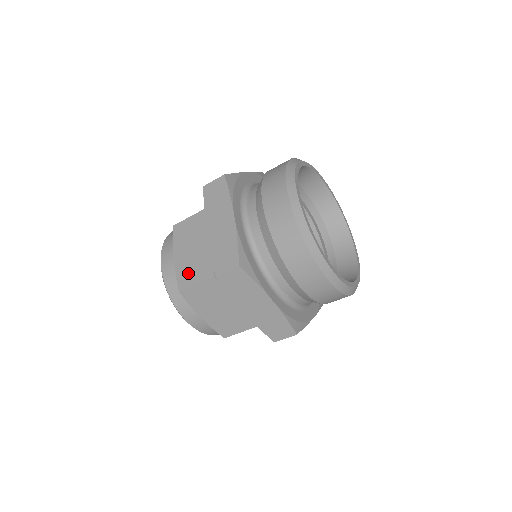
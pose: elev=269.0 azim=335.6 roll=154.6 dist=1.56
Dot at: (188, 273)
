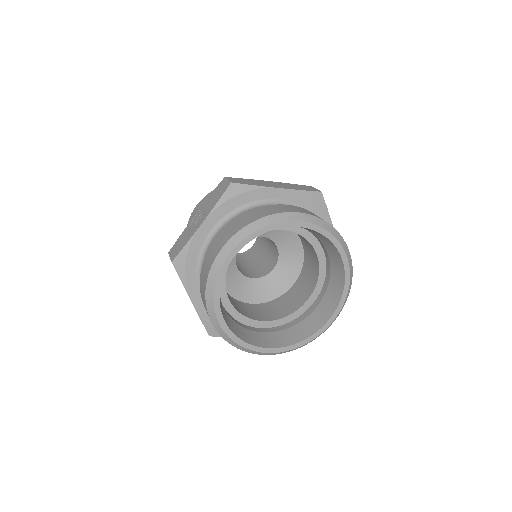
Dot at: occluded
